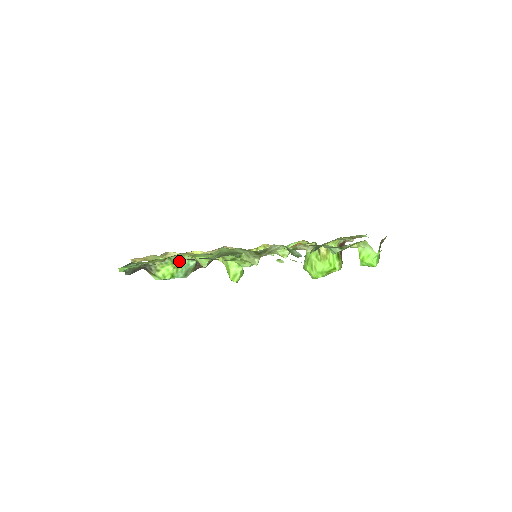
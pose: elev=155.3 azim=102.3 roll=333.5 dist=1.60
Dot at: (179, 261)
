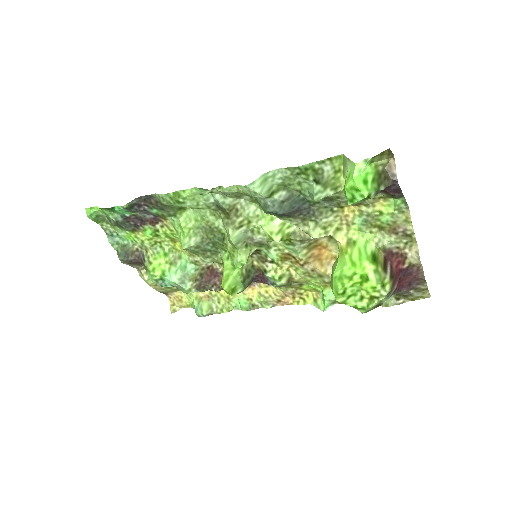
Dot at: (175, 259)
